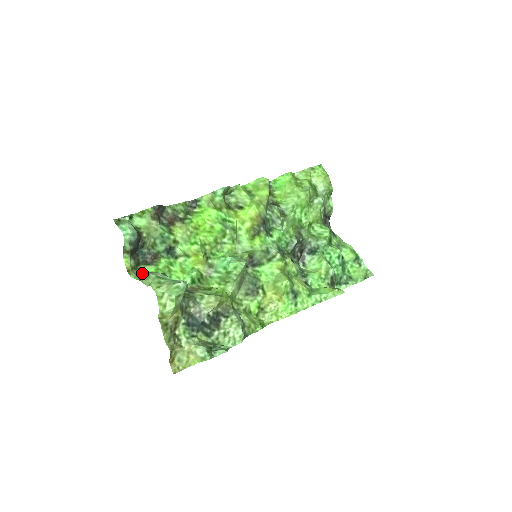
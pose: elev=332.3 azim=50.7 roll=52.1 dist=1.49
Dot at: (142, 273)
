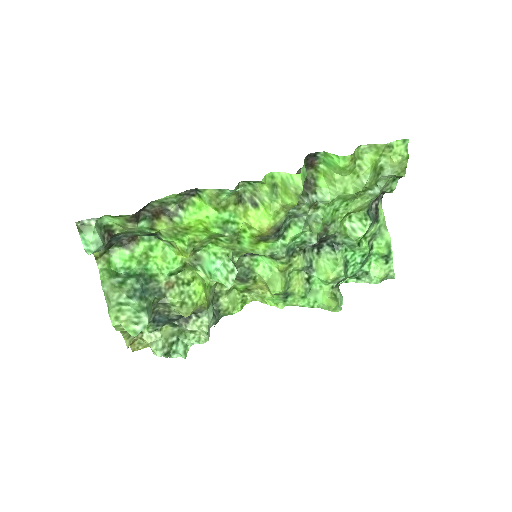
Dot at: (113, 258)
